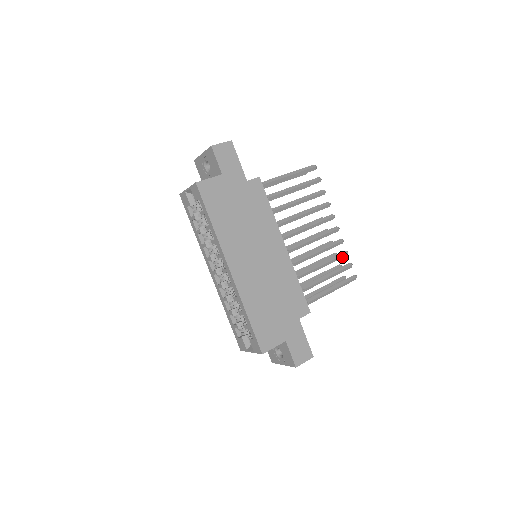
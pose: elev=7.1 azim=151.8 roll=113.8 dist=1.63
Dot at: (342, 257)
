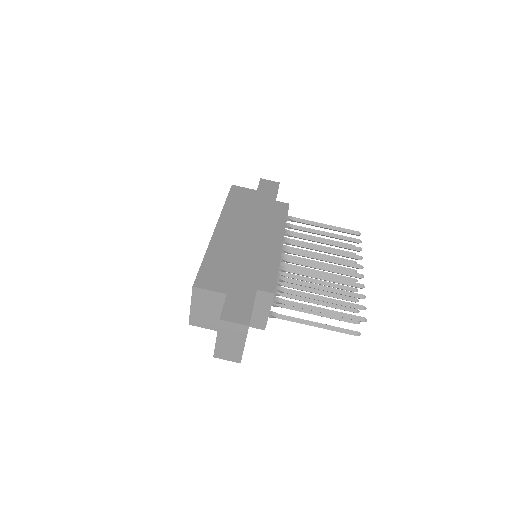
Dot at: (355, 296)
